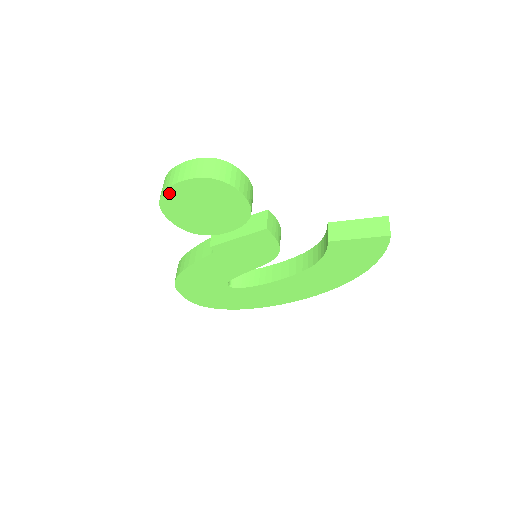
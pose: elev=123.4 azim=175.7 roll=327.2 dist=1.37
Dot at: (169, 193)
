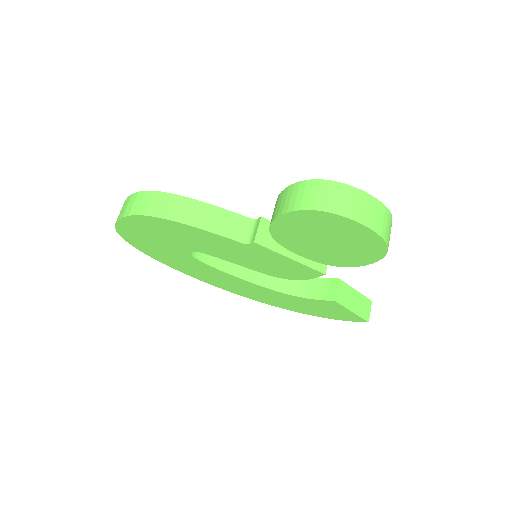
Dot at: (337, 218)
